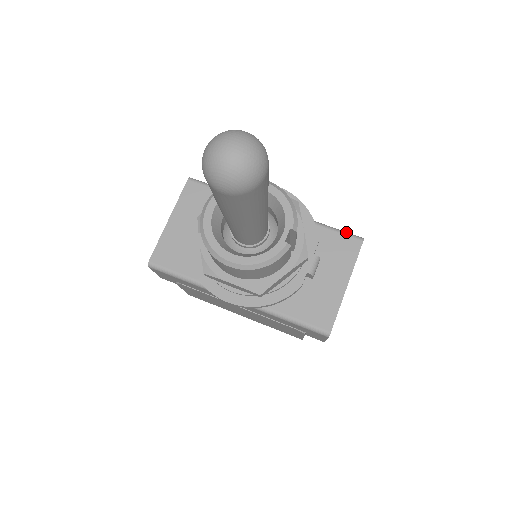
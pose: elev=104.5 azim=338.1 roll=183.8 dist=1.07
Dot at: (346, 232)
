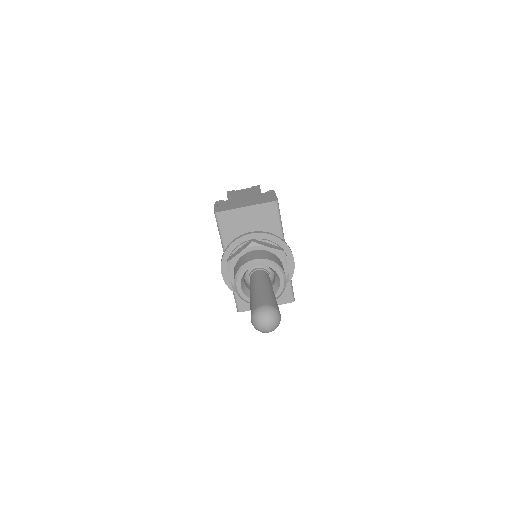
Dot at: (293, 292)
